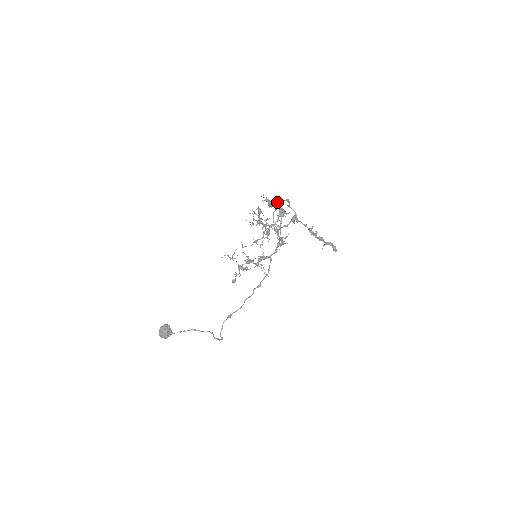
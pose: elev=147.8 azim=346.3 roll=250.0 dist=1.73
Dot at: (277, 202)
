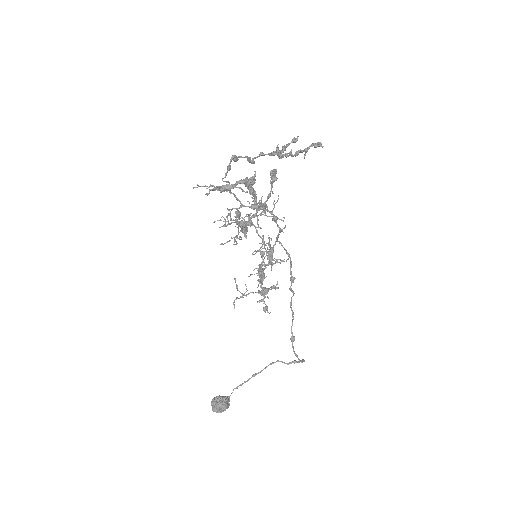
Dot at: (225, 175)
